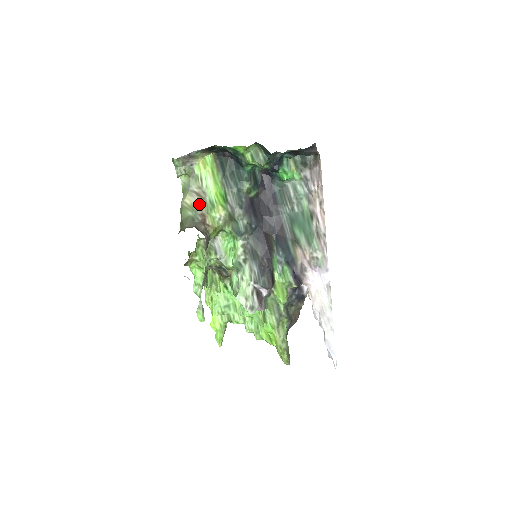
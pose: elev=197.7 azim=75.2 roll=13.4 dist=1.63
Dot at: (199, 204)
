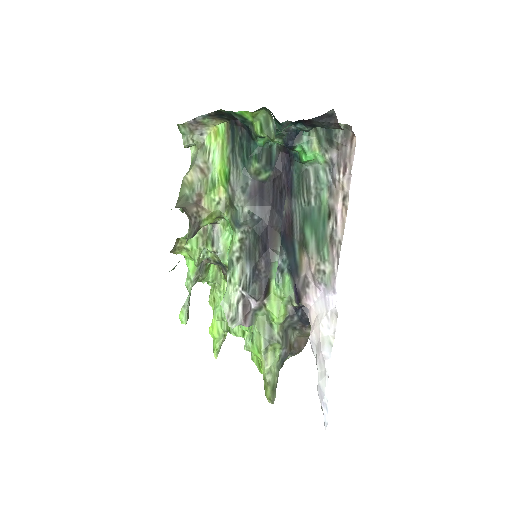
Dot at: (199, 182)
